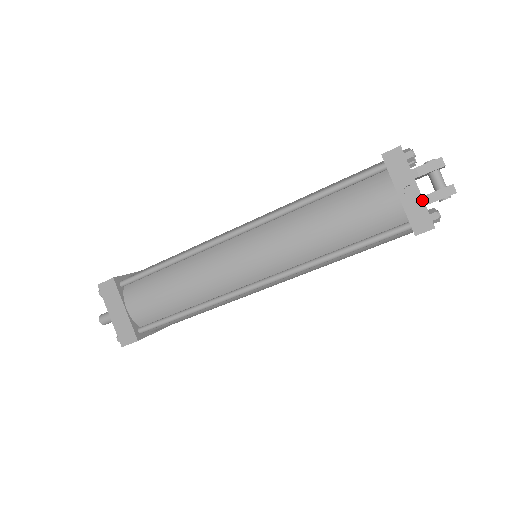
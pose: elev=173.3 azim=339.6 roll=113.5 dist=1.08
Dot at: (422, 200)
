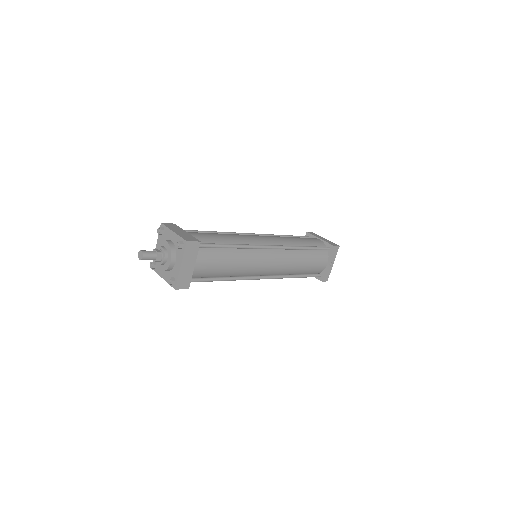
Dot at: (331, 269)
